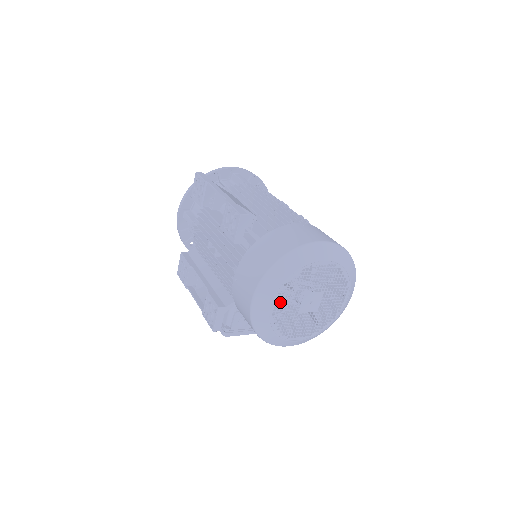
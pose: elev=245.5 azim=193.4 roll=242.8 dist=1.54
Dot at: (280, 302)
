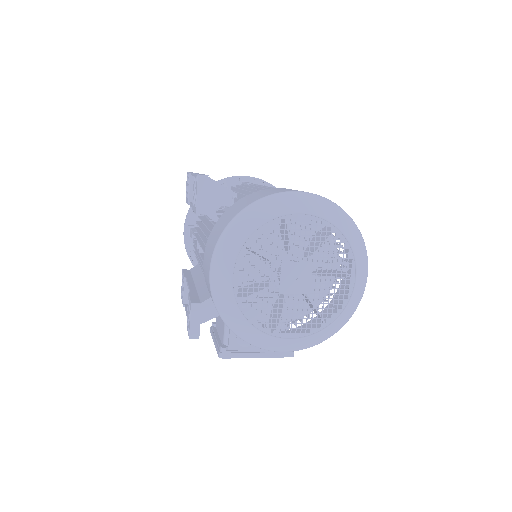
Dot at: occluded
